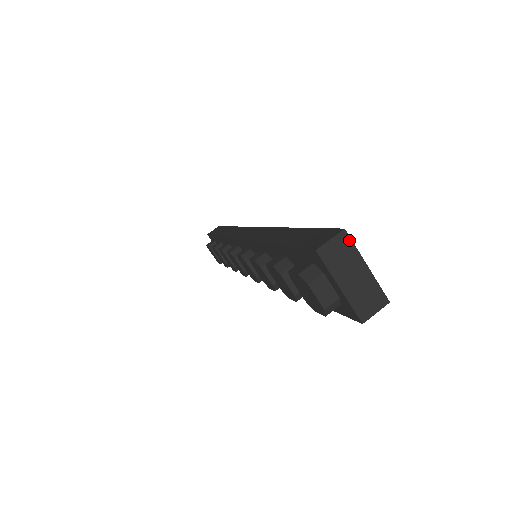
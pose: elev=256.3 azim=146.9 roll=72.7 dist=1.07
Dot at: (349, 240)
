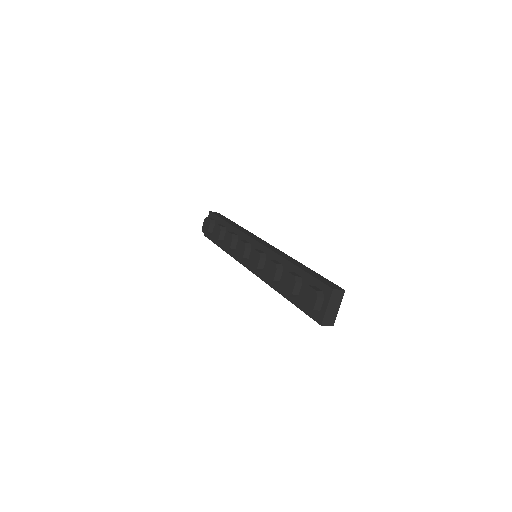
Dot at: (343, 295)
